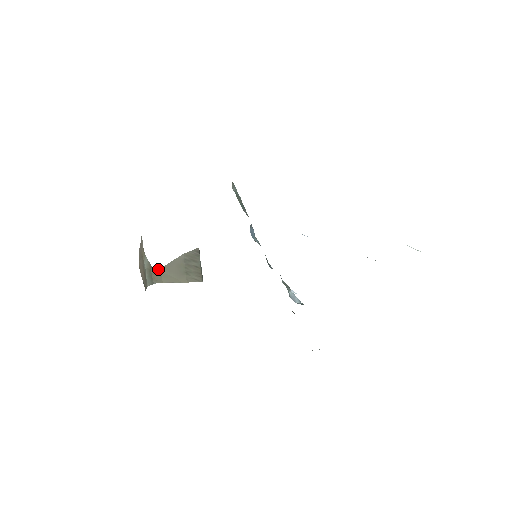
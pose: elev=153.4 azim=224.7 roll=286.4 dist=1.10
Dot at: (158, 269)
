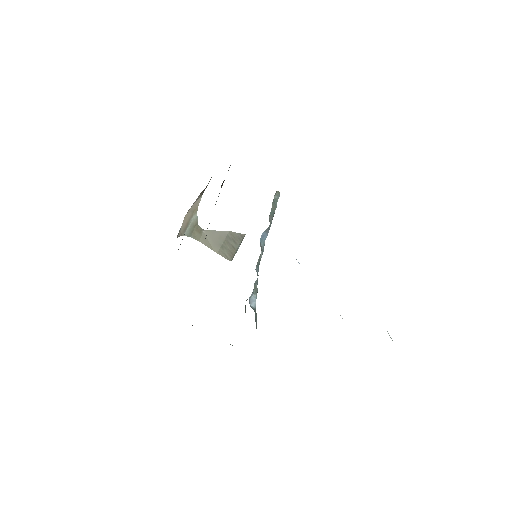
Dot at: (202, 229)
